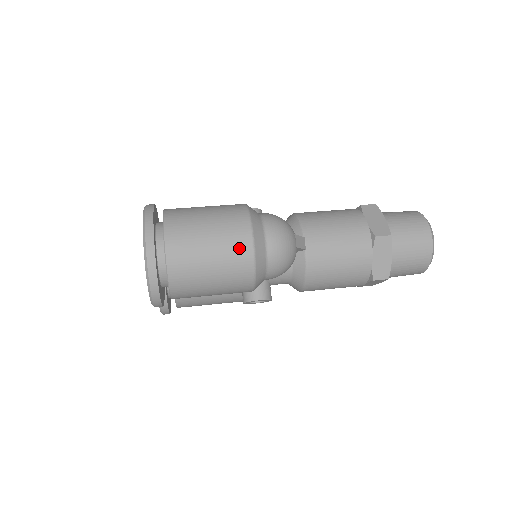
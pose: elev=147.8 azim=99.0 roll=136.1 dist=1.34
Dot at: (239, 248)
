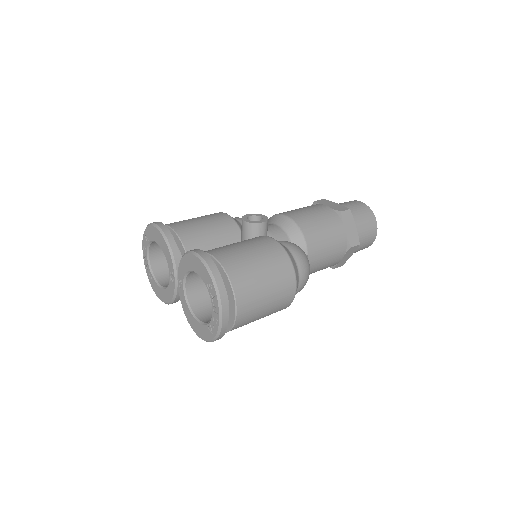
Dot at: (286, 299)
